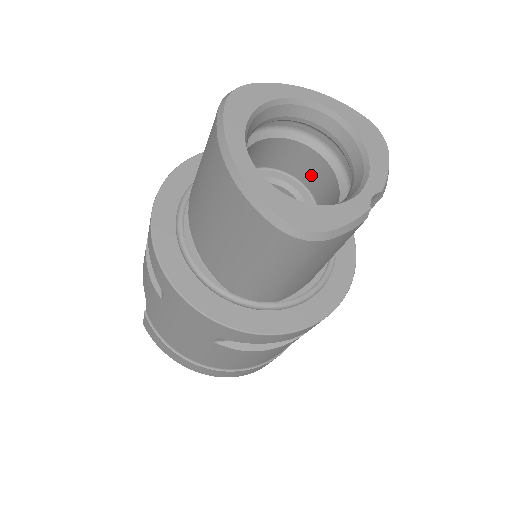
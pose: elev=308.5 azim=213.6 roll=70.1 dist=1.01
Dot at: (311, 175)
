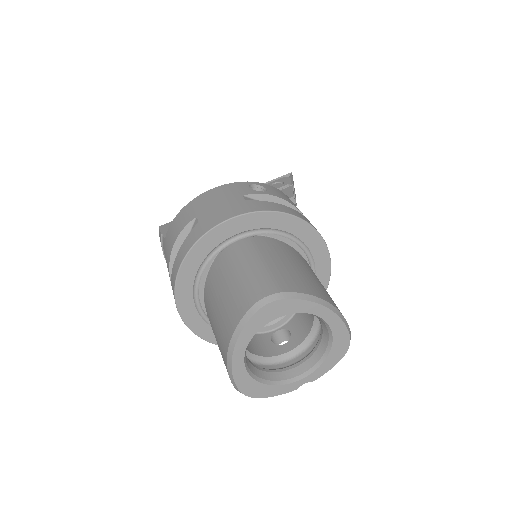
Dot at: occluded
